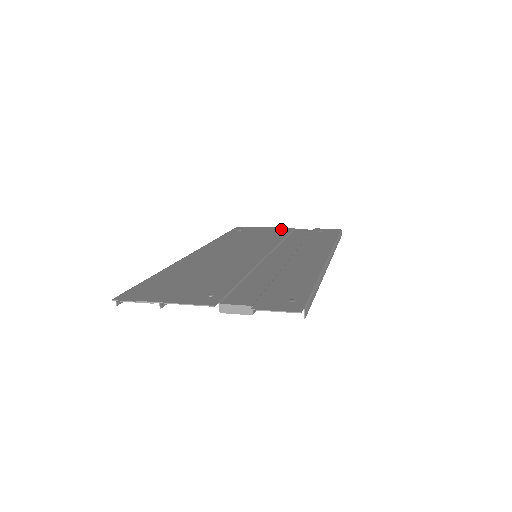
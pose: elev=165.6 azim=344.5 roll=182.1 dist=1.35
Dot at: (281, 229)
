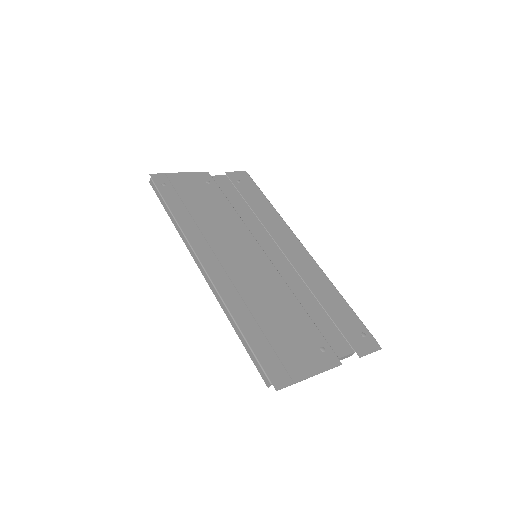
Dot at: (203, 179)
